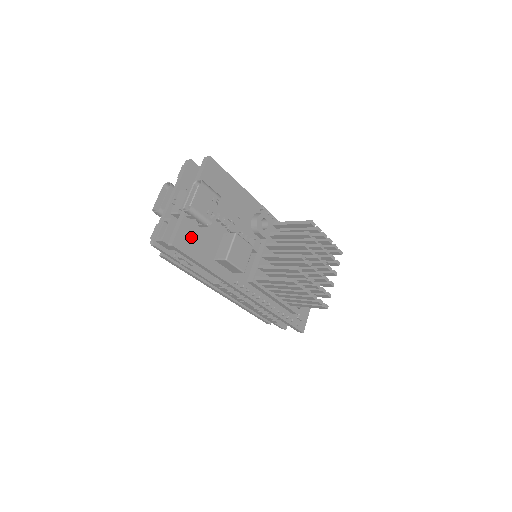
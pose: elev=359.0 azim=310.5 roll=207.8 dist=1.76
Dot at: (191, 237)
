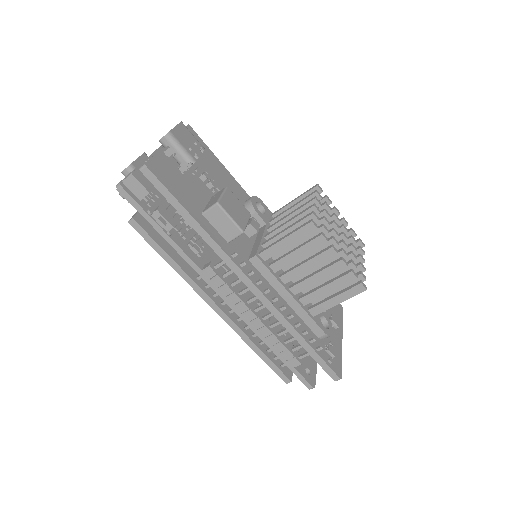
Dot at: (170, 174)
